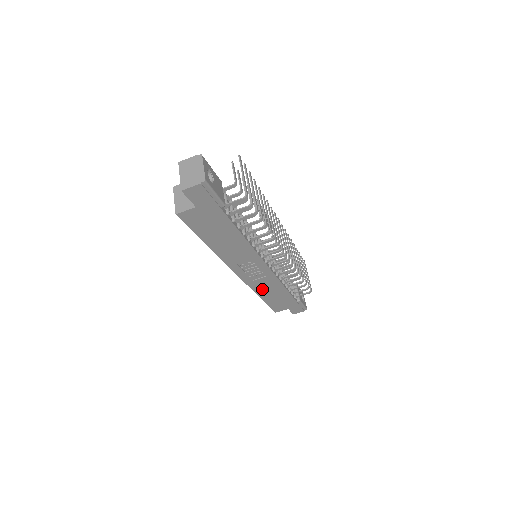
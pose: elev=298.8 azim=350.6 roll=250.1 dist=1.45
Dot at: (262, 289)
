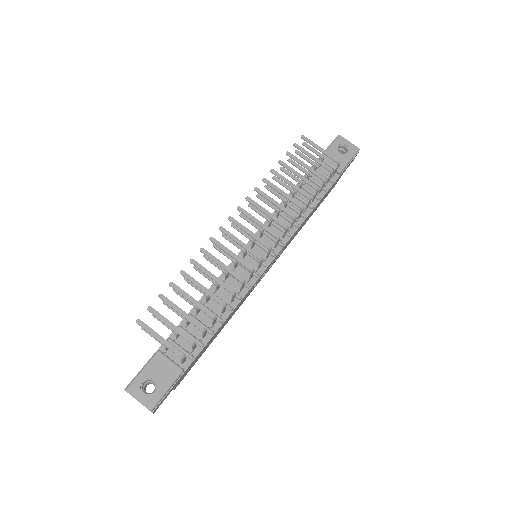
Dot at: occluded
